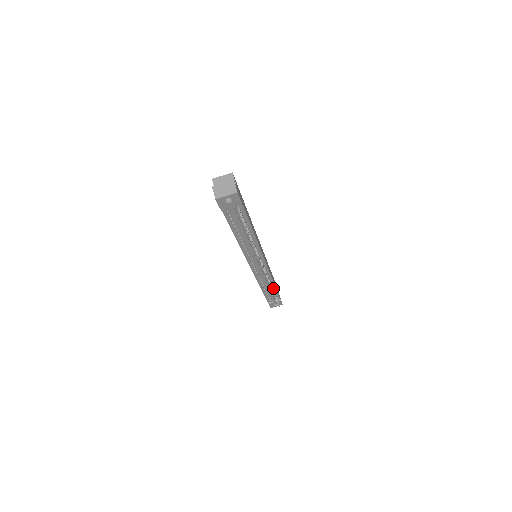
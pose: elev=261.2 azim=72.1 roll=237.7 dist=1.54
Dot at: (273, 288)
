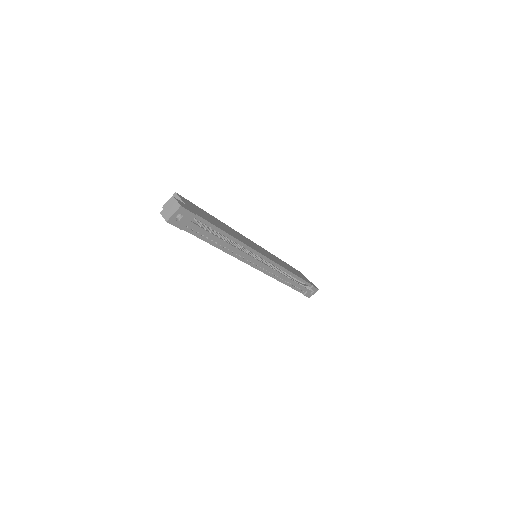
Dot at: (295, 278)
